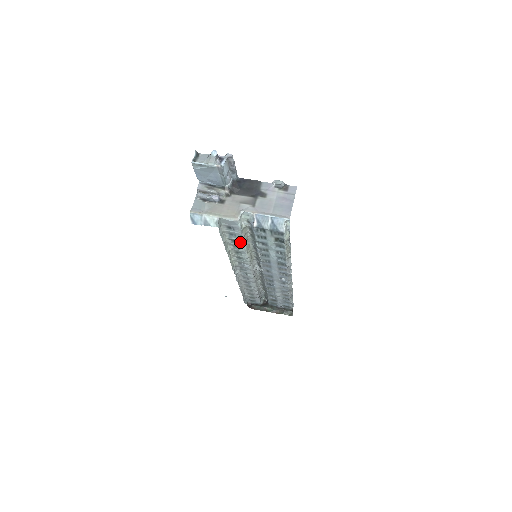
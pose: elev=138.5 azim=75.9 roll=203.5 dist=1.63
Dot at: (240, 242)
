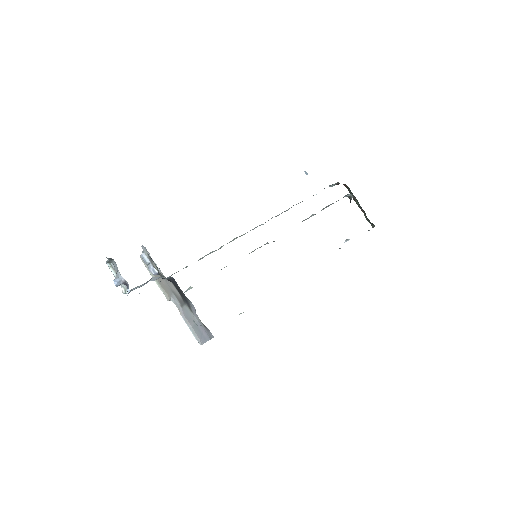
Dot at: occluded
